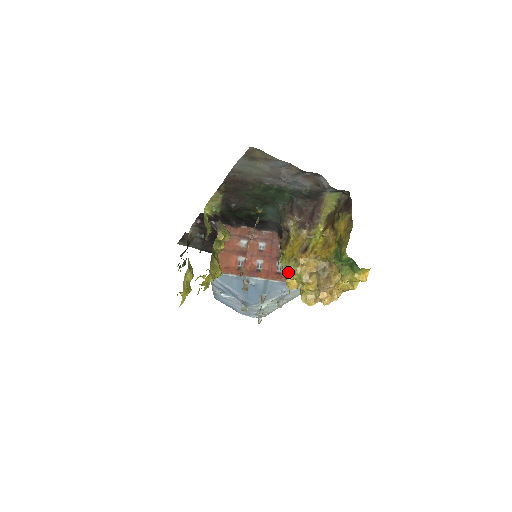
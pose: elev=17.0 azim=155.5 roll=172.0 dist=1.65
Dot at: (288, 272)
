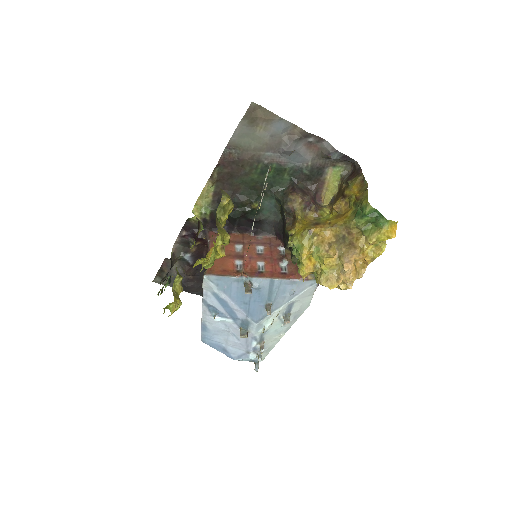
Dot at: (302, 248)
